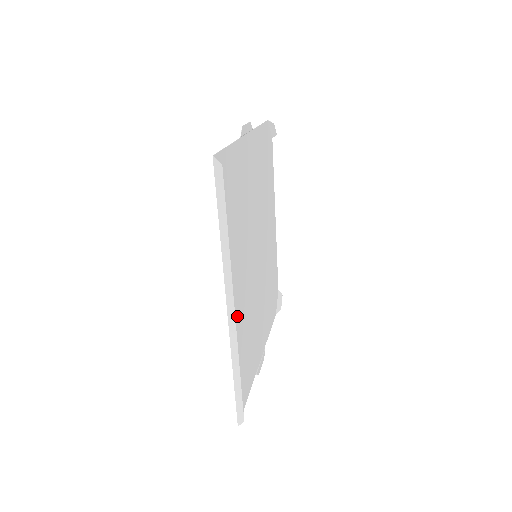
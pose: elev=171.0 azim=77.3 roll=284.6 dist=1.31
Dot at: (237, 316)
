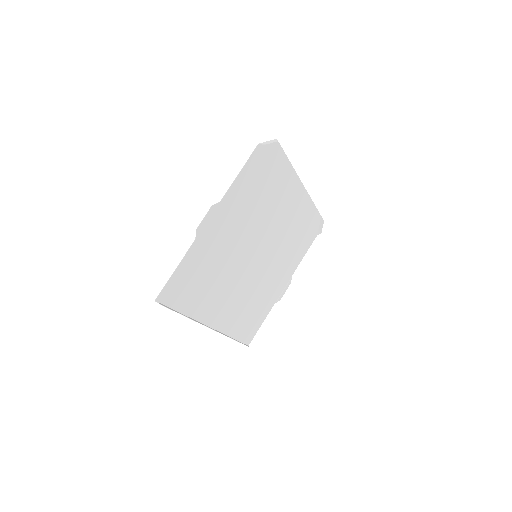
Dot at: (229, 314)
